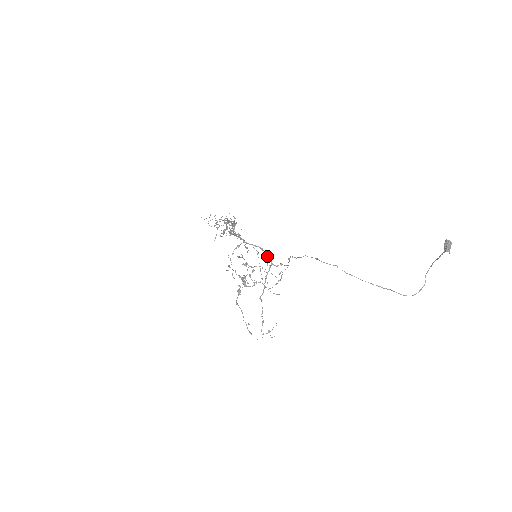
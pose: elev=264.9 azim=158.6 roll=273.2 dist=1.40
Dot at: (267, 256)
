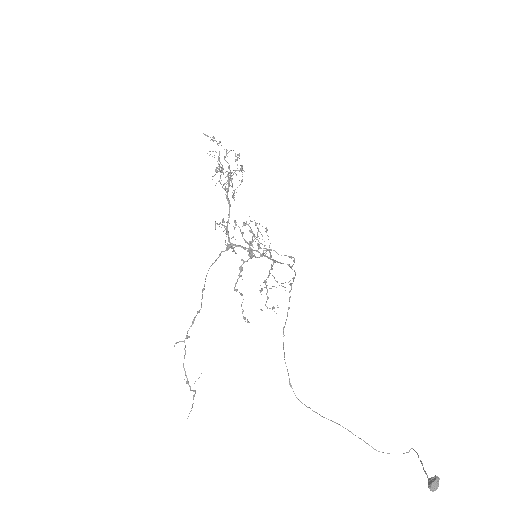
Dot at: (270, 259)
